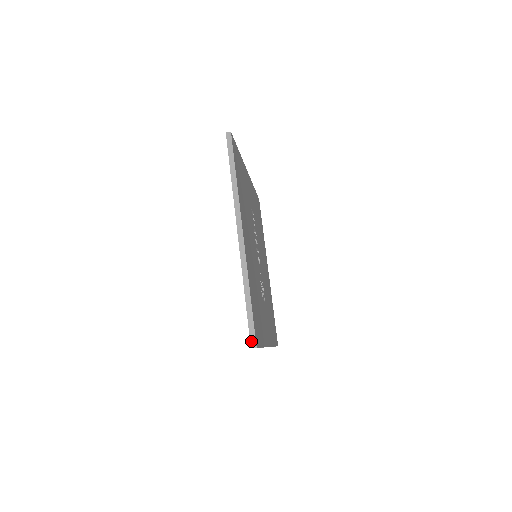
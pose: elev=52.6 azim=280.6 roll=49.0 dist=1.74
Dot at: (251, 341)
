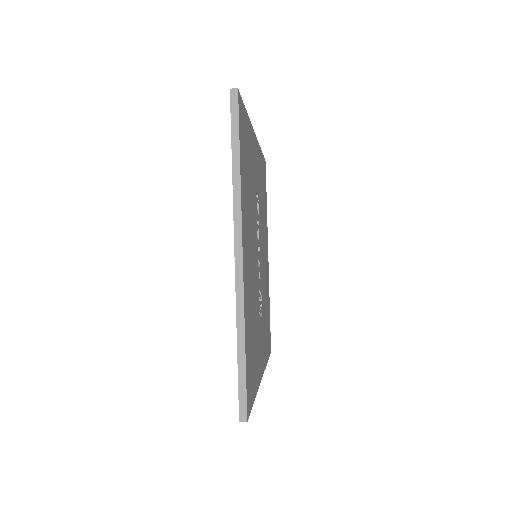
Dot at: (240, 412)
